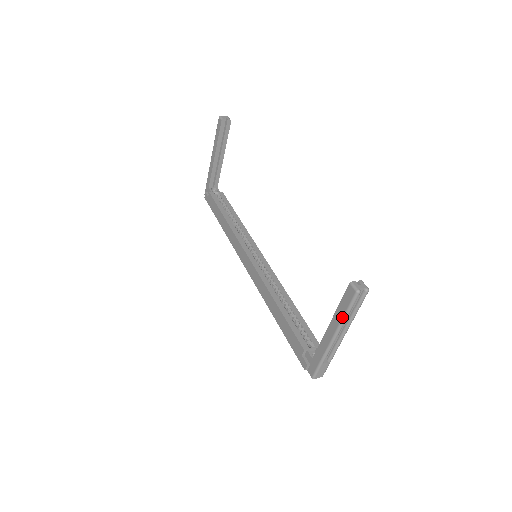
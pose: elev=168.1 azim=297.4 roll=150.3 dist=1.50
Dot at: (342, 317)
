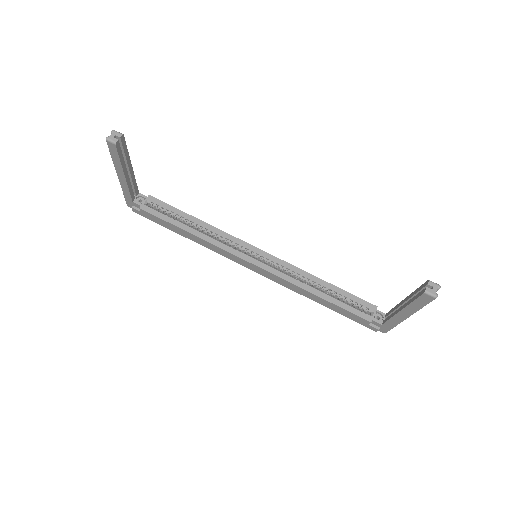
Dot at: (418, 309)
